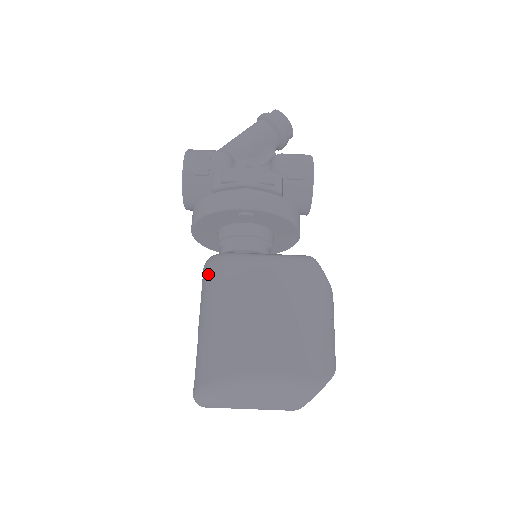
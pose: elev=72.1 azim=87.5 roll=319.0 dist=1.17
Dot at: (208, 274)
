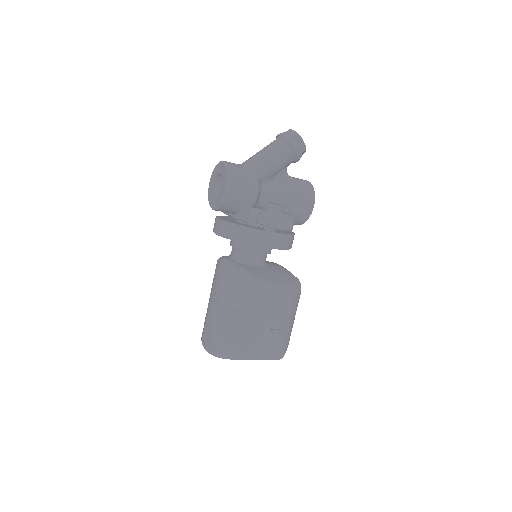
Dot at: (231, 282)
